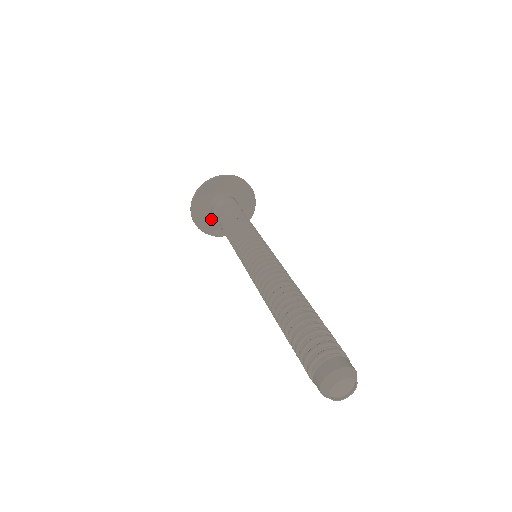
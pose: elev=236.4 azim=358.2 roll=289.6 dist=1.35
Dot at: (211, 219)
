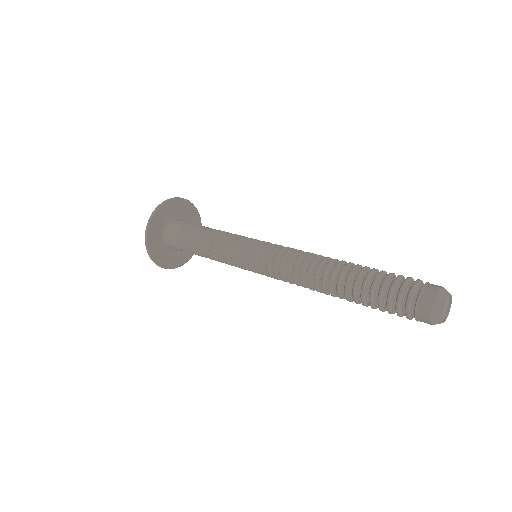
Dot at: (160, 237)
